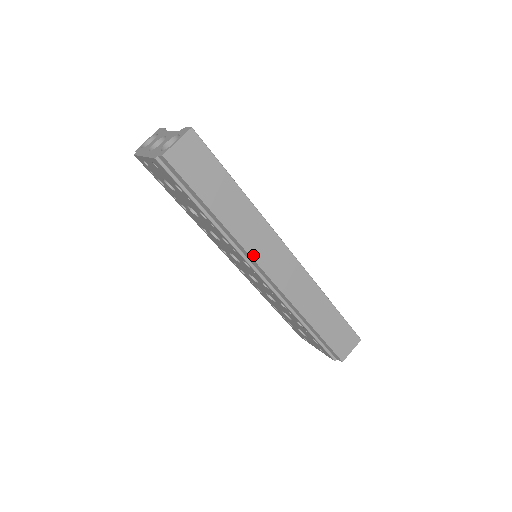
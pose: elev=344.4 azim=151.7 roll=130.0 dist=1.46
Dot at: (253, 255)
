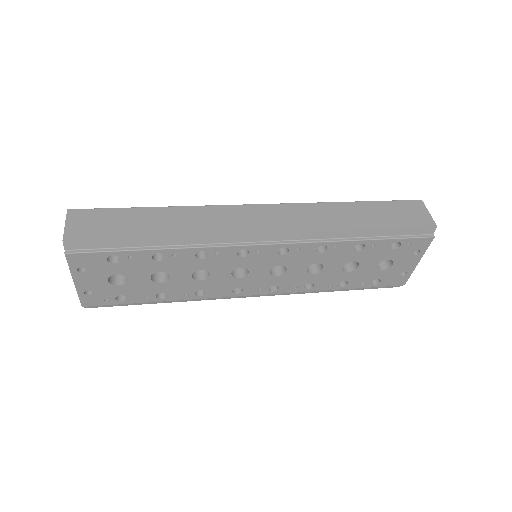
Dot at: (228, 232)
